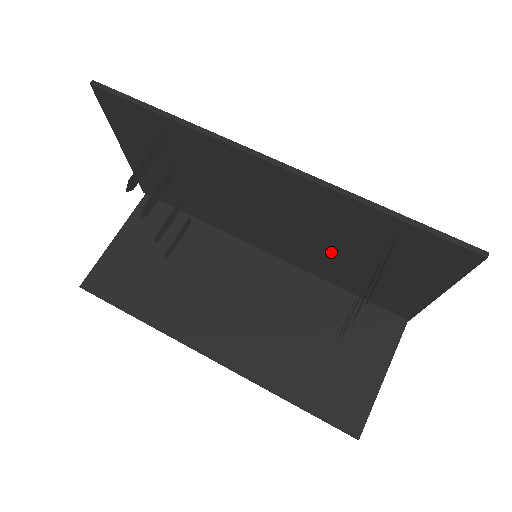
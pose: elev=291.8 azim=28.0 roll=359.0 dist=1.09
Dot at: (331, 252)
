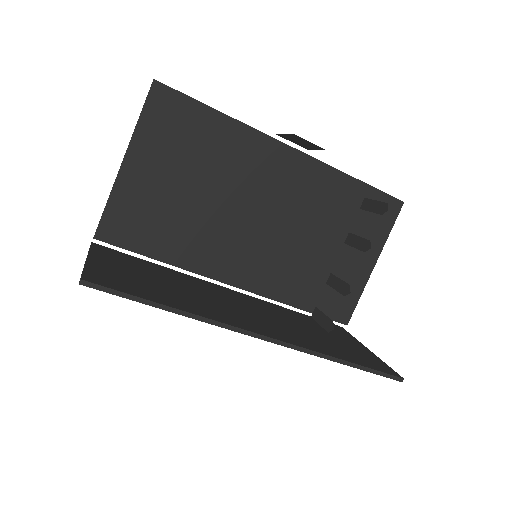
Dot at: (306, 248)
